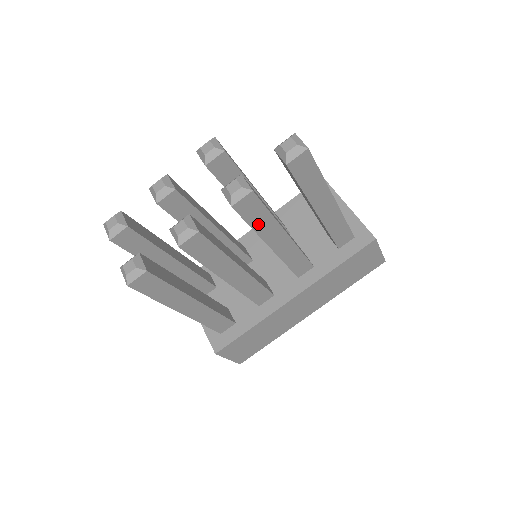
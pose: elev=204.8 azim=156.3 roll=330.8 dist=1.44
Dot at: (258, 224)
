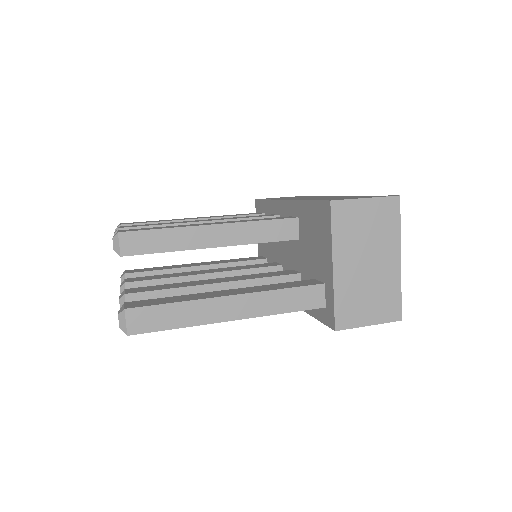
Dot at: occluded
